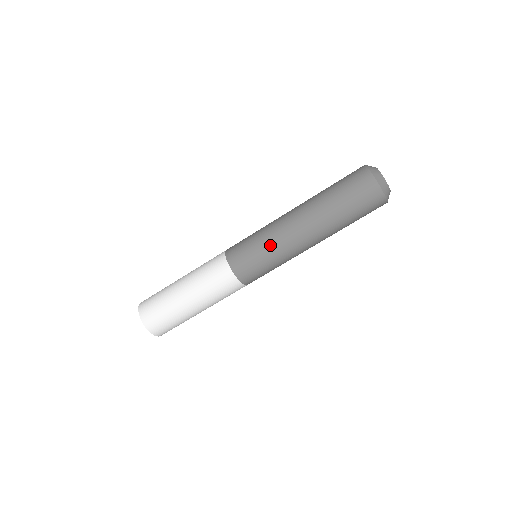
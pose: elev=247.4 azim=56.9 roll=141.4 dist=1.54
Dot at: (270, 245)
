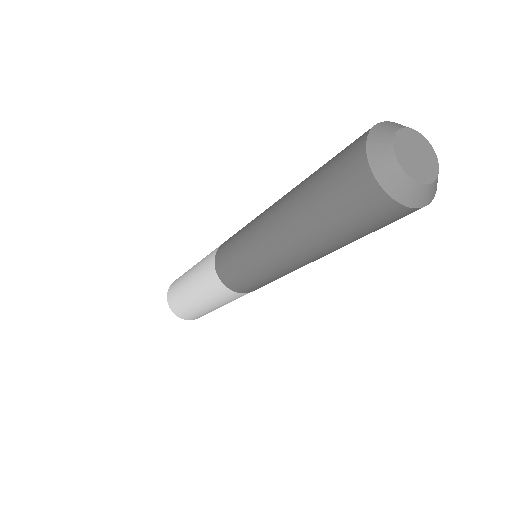
Dot at: occluded
